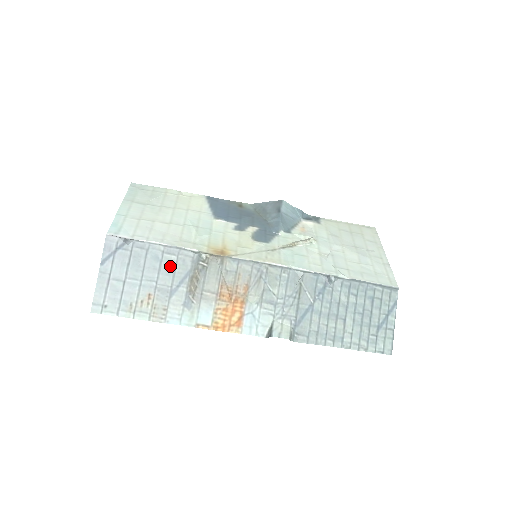
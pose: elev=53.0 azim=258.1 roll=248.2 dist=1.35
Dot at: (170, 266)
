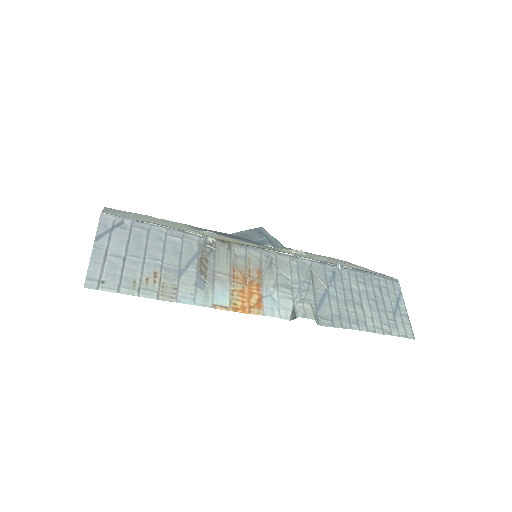
Dot at: (175, 247)
